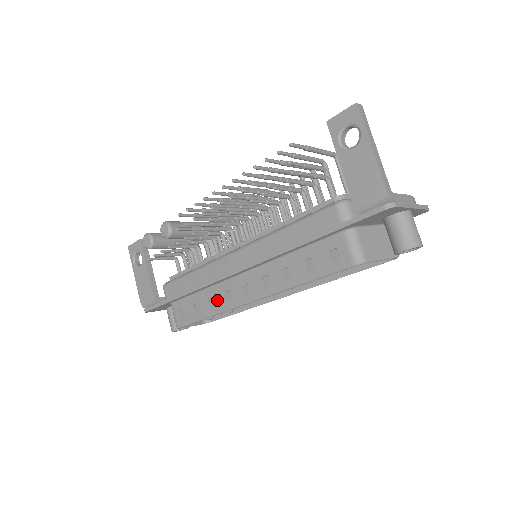
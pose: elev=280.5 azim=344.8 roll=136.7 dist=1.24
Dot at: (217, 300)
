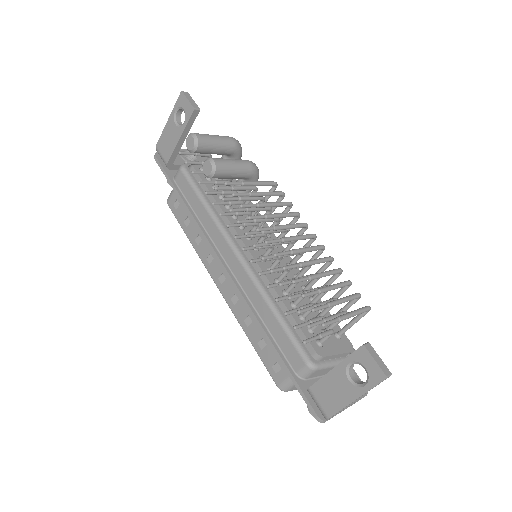
Dot at: (202, 246)
